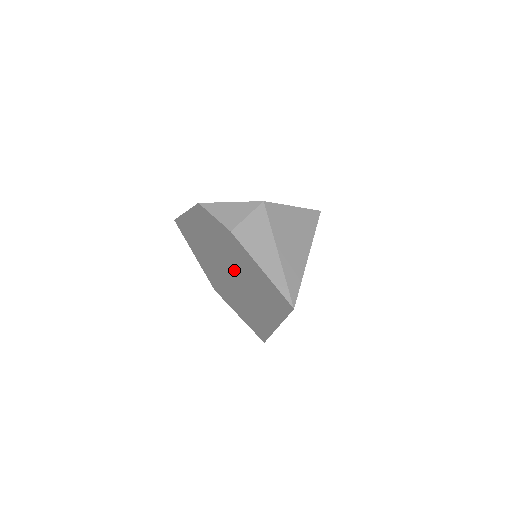
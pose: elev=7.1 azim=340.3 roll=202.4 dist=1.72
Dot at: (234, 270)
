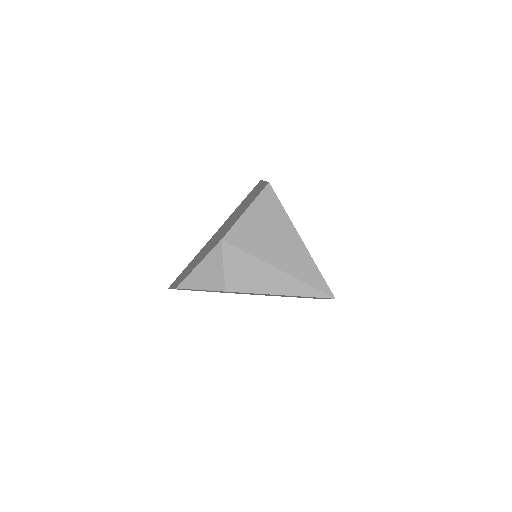
Dot at: occluded
